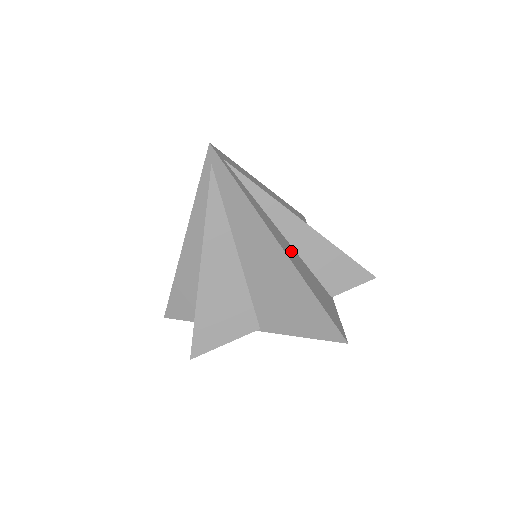
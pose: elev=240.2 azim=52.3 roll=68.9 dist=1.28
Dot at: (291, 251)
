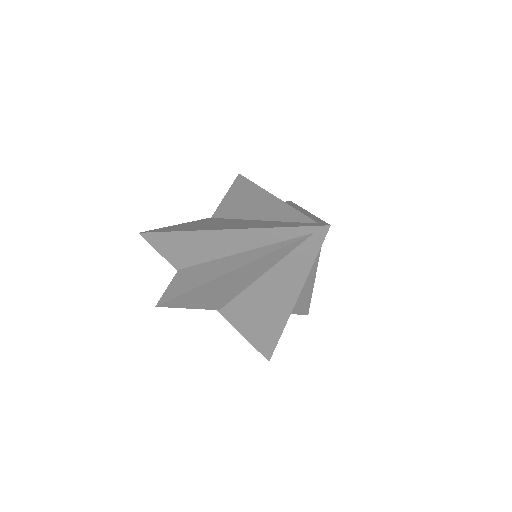
Dot at: occluded
